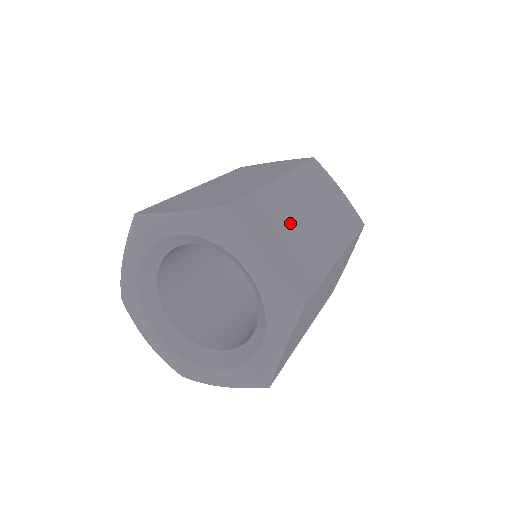
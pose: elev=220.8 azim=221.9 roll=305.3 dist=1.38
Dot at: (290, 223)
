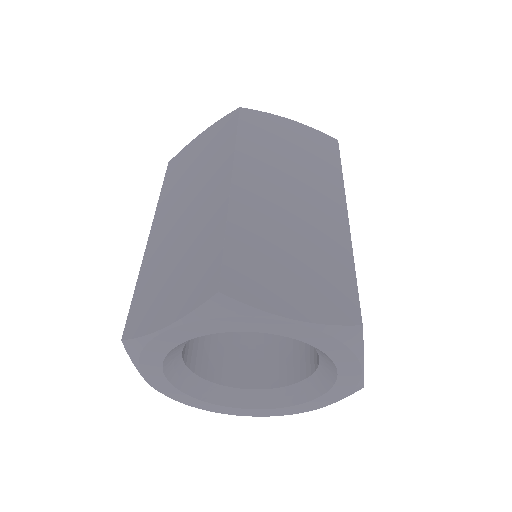
Dot at: occluded
